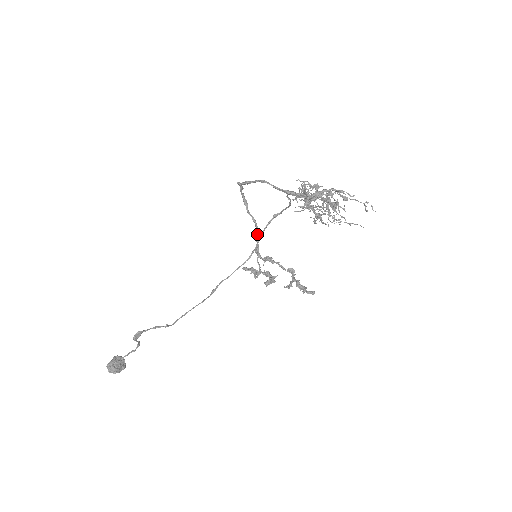
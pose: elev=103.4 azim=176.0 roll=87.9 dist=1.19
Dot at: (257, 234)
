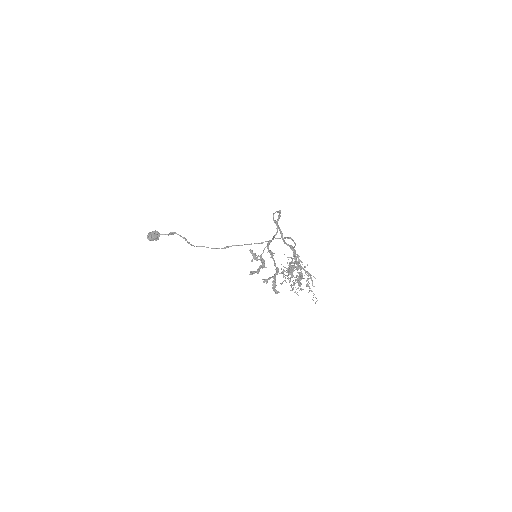
Dot at: (274, 236)
